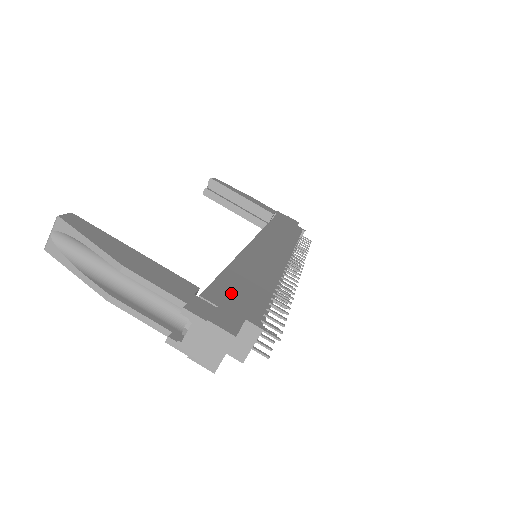
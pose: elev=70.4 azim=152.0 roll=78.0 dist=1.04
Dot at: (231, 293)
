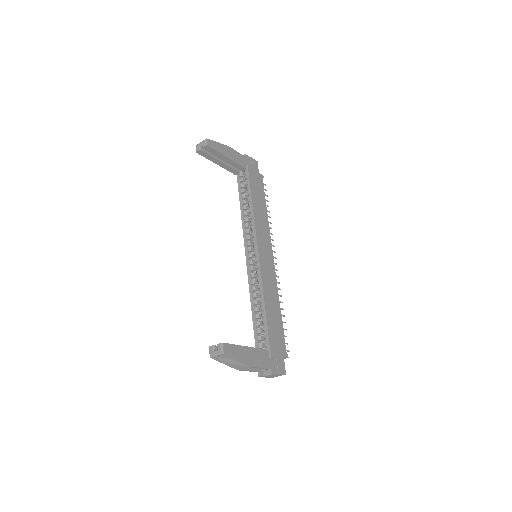
Dot at: (275, 340)
